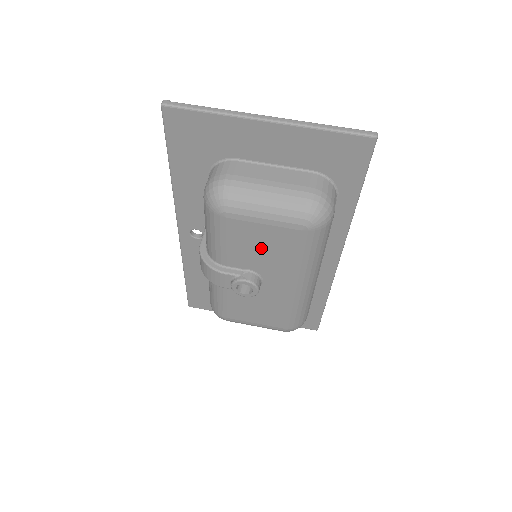
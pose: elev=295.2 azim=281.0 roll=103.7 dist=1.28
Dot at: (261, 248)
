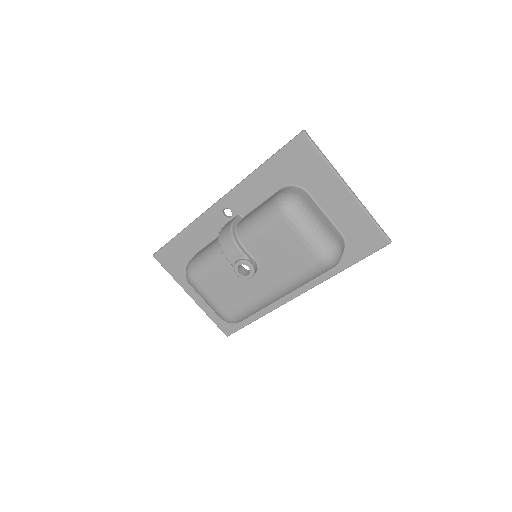
Dot at: (281, 253)
